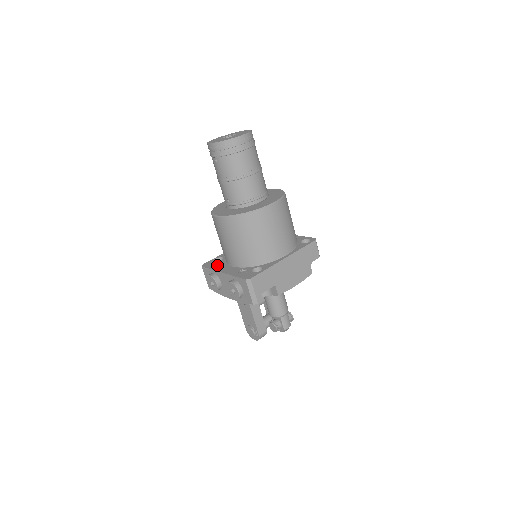
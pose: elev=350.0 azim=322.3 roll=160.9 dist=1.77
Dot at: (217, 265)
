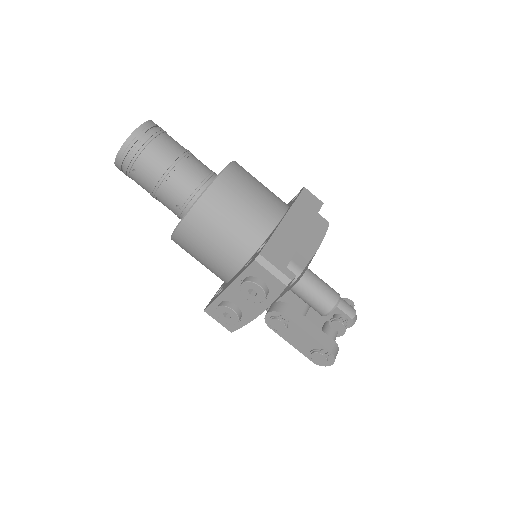
Dot at: occluded
